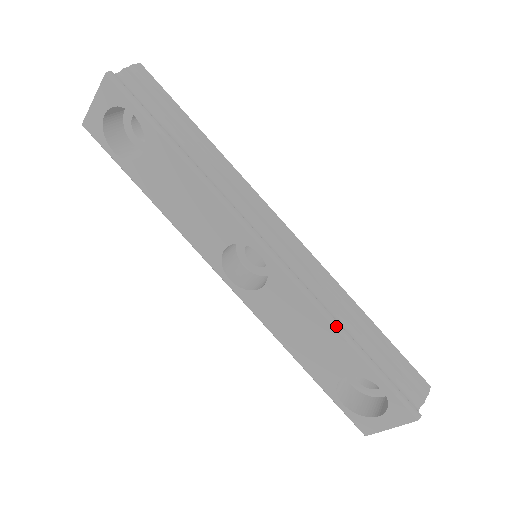
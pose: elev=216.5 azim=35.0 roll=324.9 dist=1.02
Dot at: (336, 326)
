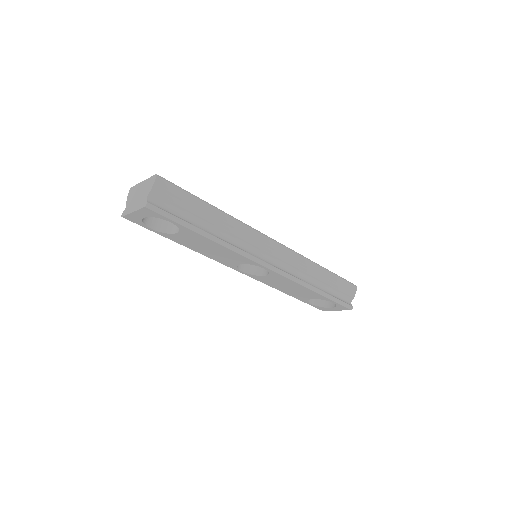
Dot at: (310, 288)
